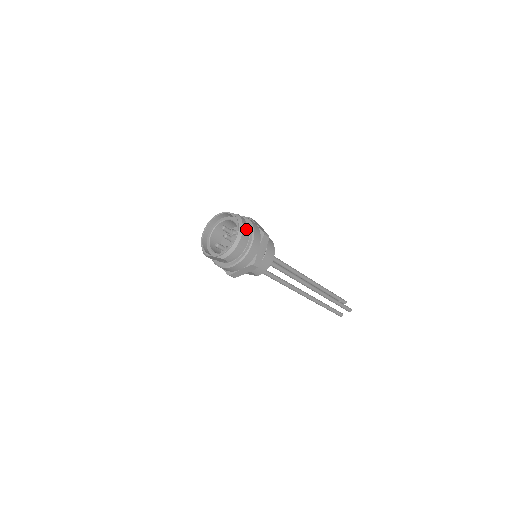
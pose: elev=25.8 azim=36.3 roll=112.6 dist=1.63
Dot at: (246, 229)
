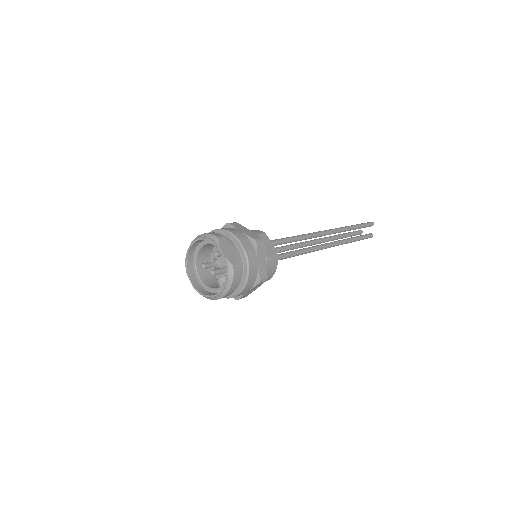
Dot at: (235, 285)
